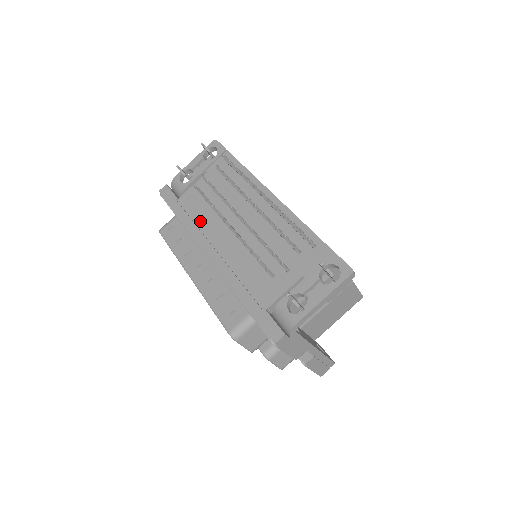
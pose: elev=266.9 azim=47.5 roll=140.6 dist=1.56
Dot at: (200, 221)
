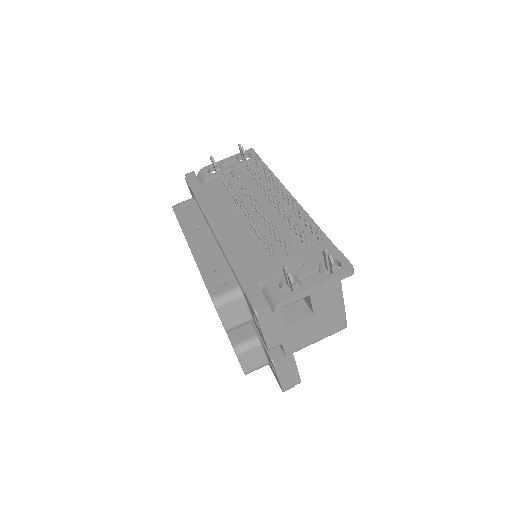
Dot at: (216, 204)
